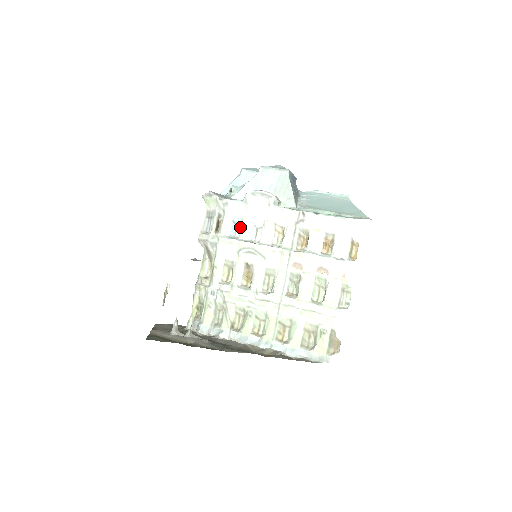
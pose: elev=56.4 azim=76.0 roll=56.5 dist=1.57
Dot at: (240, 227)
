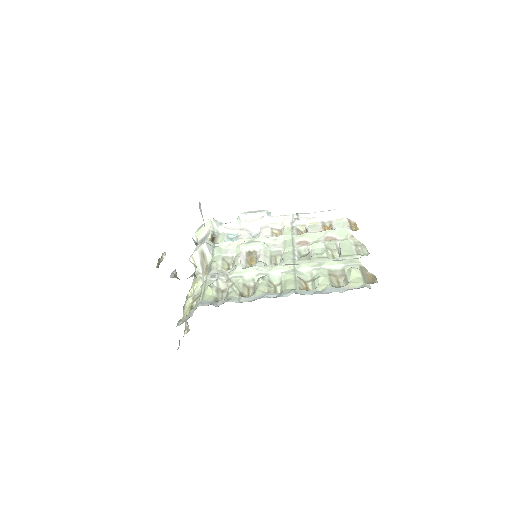
Dot at: (236, 238)
